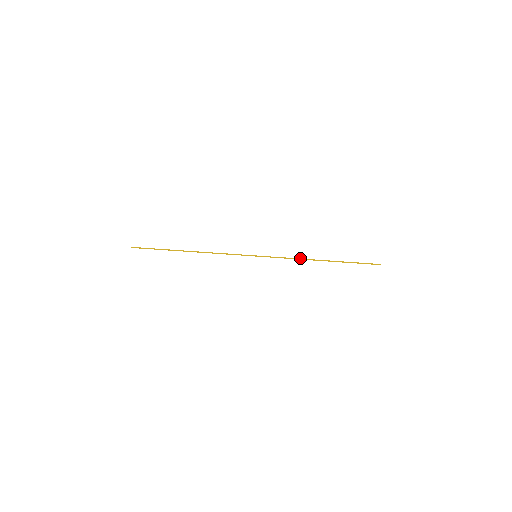
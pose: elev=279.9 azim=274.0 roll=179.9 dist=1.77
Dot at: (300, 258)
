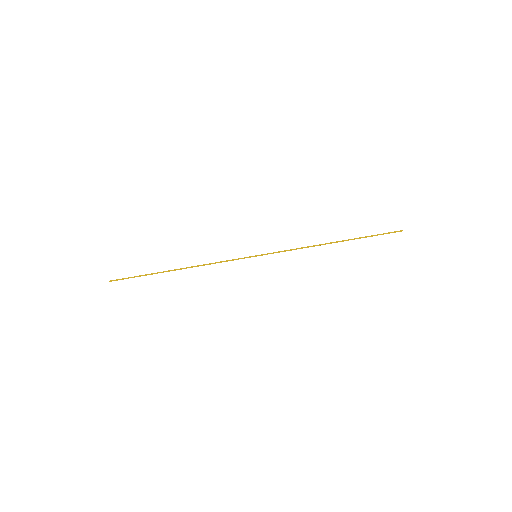
Dot at: (307, 246)
